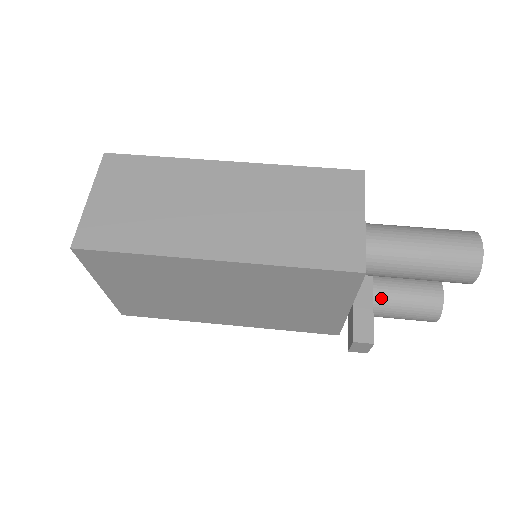
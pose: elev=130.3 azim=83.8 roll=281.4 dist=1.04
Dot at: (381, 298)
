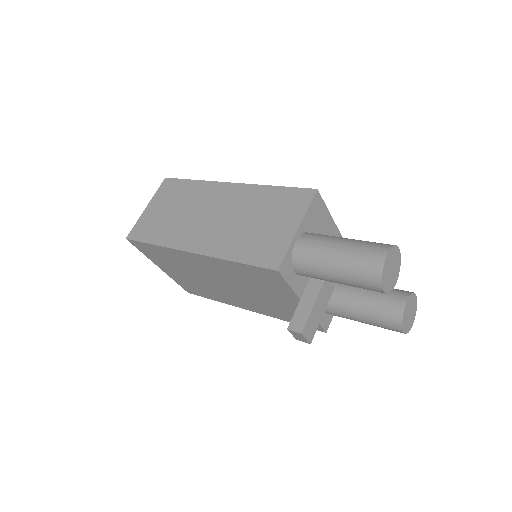
Dot at: (349, 302)
